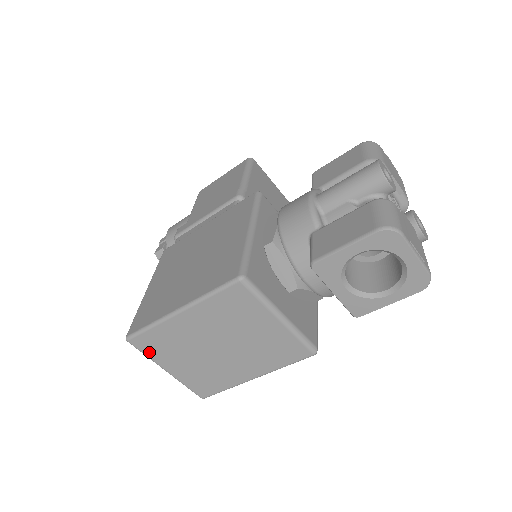
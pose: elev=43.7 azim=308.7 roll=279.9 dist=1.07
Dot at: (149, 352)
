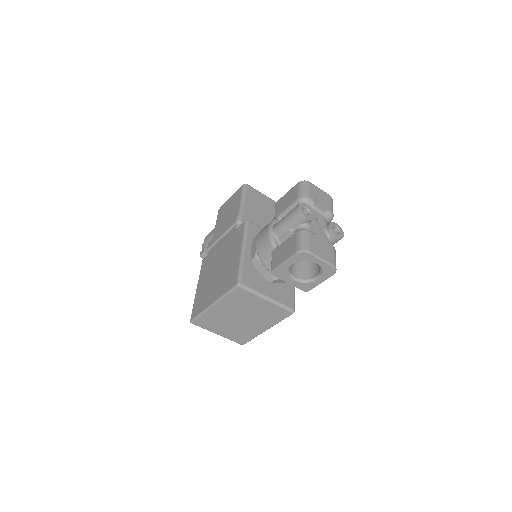
Dot at: (205, 327)
